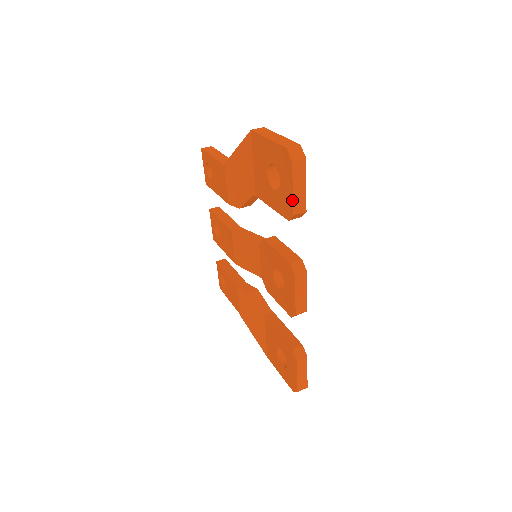
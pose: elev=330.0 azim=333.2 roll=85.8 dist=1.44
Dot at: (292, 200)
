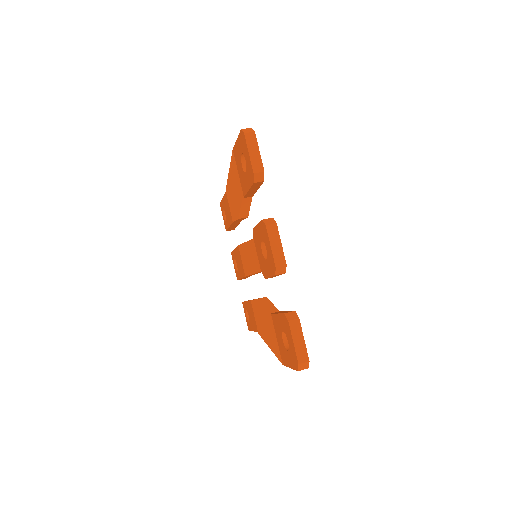
Dot at: (250, 162)
